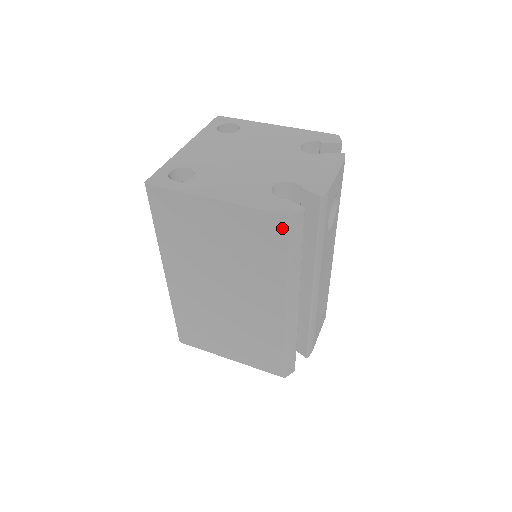
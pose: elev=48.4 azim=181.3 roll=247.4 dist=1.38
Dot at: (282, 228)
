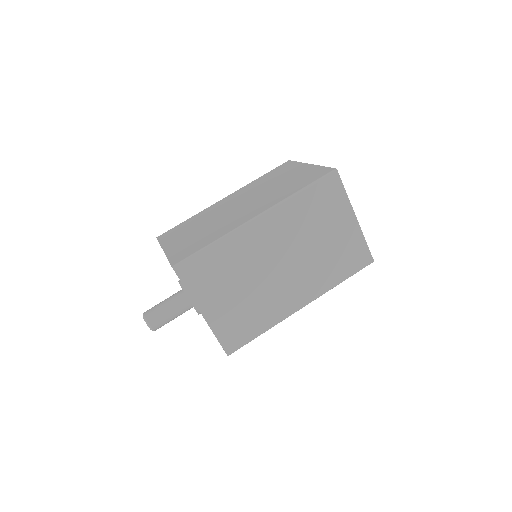
Dot at: (364, 263)
